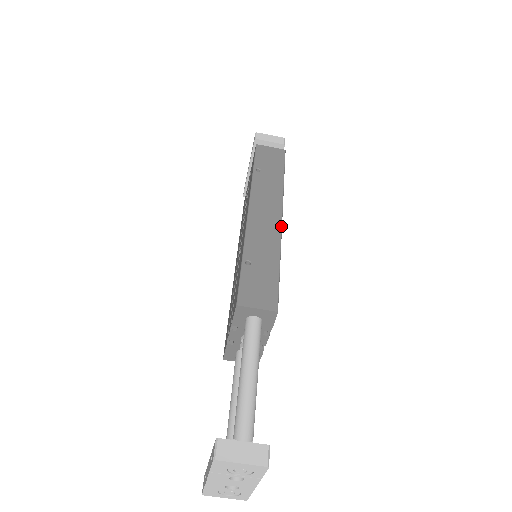
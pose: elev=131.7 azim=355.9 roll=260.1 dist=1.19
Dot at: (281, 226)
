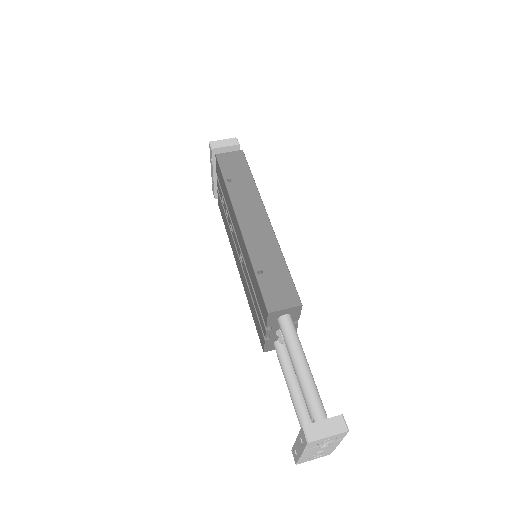
Dot at: (271, 227)
